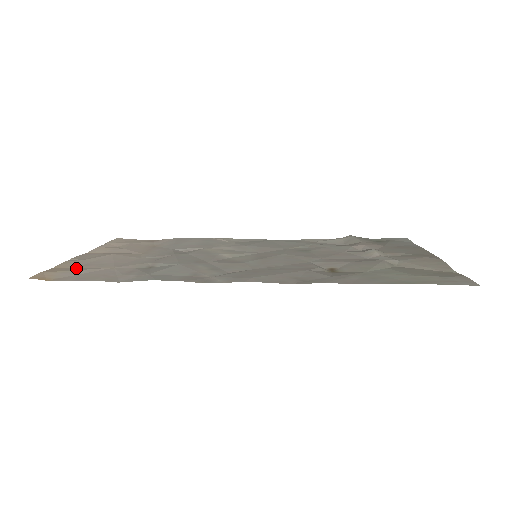
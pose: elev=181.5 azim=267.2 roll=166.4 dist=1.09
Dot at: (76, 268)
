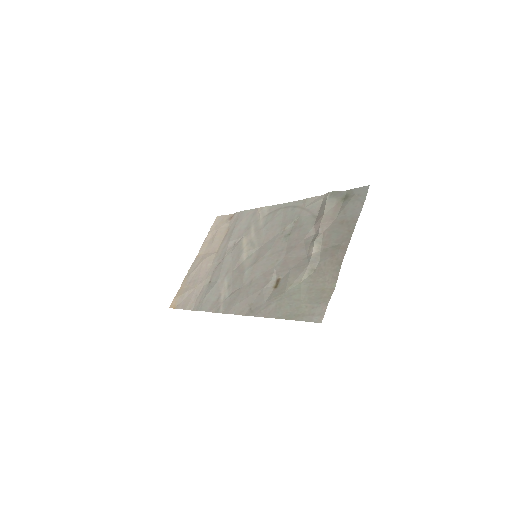
Dot at: (186, 289)
